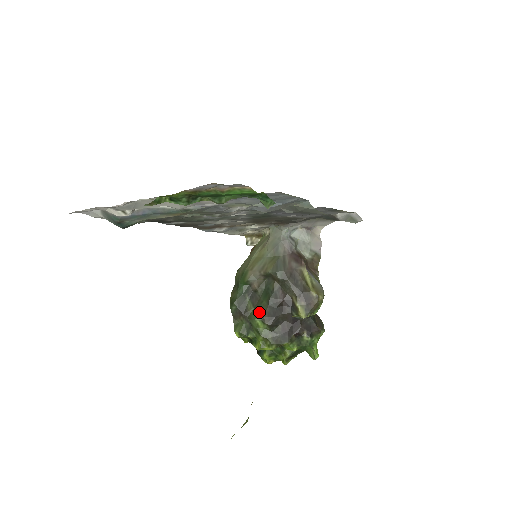
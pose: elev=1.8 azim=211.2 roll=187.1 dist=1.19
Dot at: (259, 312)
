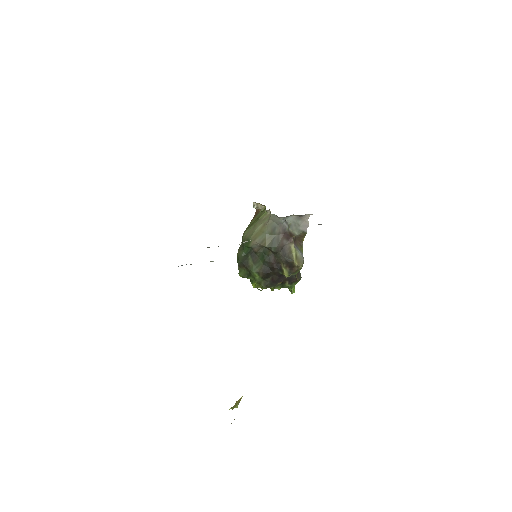
Dot at: (257, 268)
